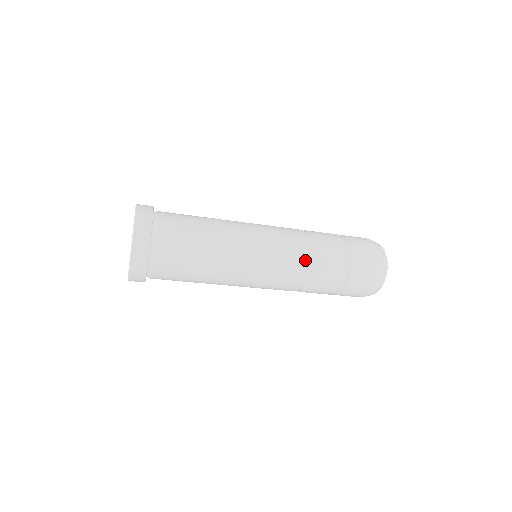
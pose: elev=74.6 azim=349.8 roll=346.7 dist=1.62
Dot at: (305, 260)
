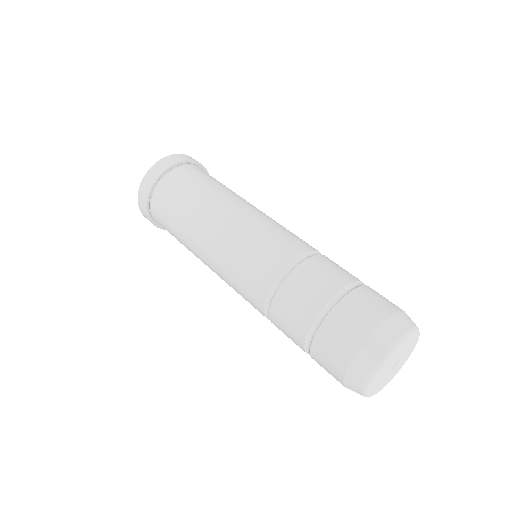
Dot at: (273, 275)
